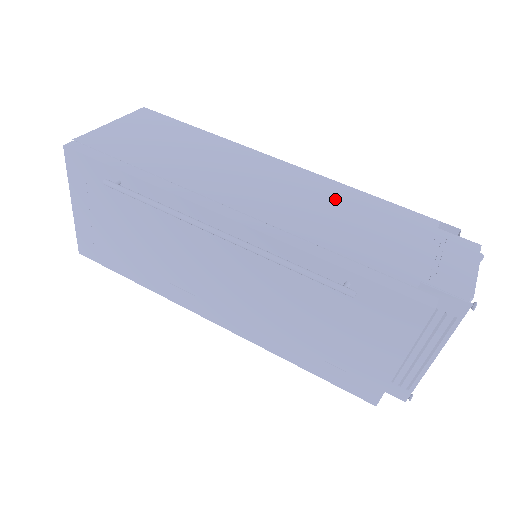
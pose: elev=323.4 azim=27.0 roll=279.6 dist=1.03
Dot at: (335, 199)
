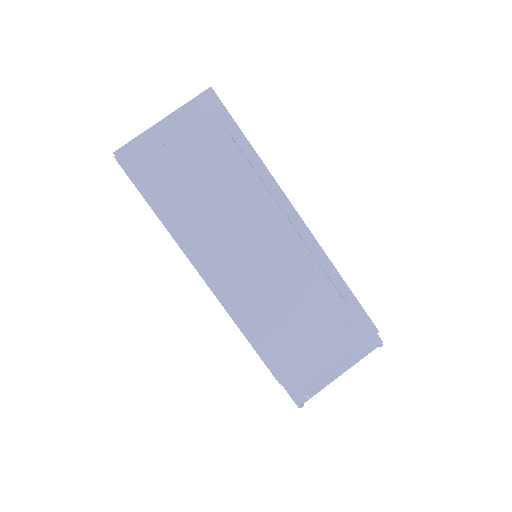
Dot at: occluded
